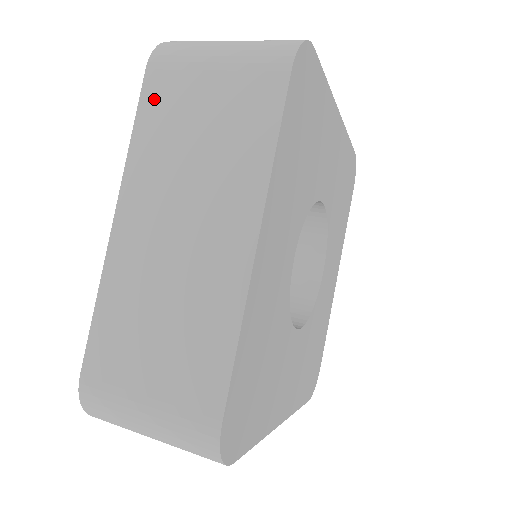
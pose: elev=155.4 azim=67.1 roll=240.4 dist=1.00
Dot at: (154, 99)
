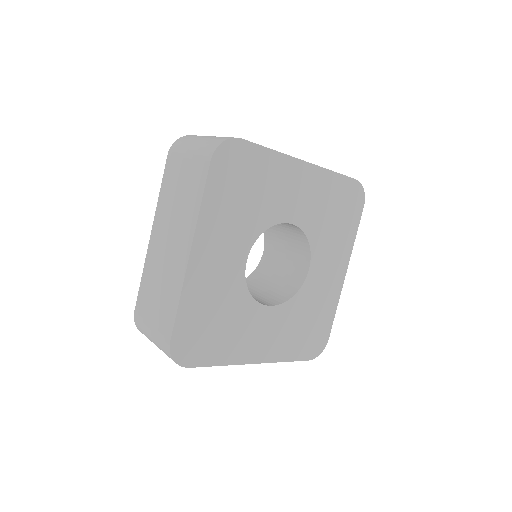
Dot at: (168, 172)
